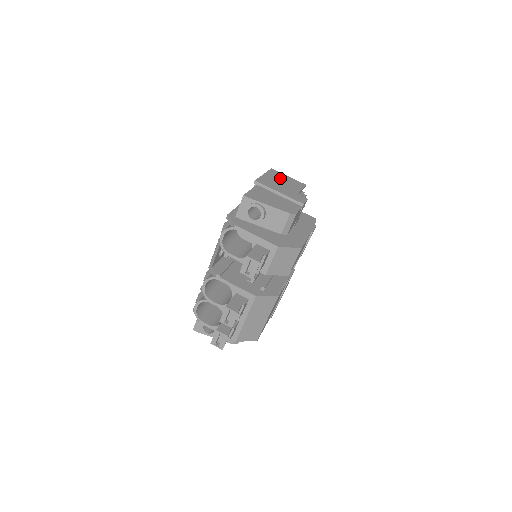
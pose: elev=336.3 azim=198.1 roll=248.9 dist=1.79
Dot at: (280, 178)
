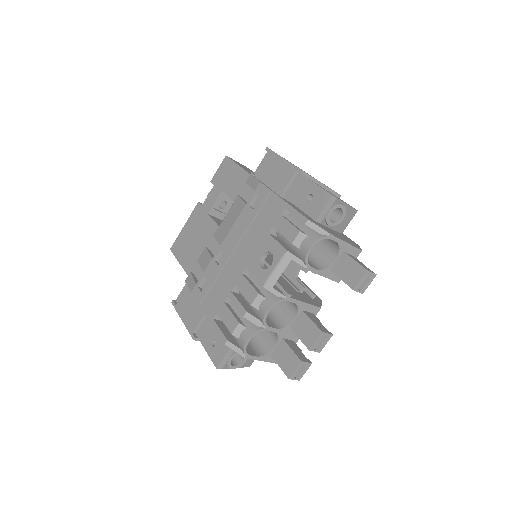
Dot at: occluded
